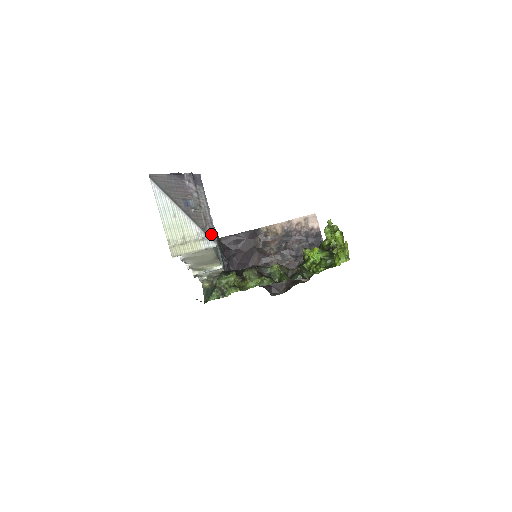
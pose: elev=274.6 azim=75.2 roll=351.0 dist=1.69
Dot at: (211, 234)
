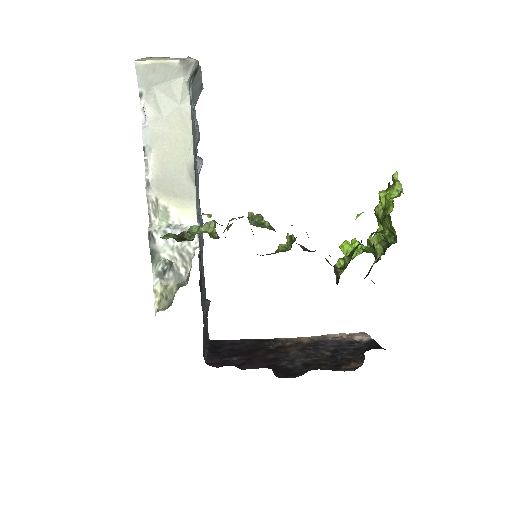
Dot at: occluded
